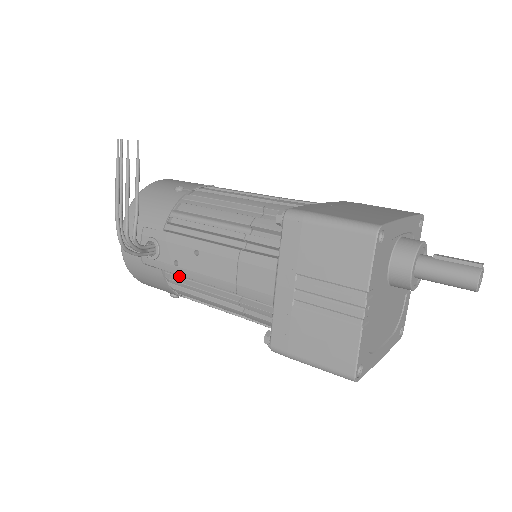
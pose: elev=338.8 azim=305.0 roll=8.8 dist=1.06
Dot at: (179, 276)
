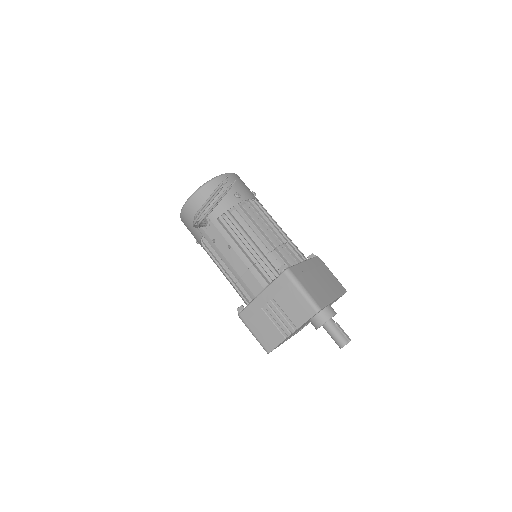
Dot at: occluded
